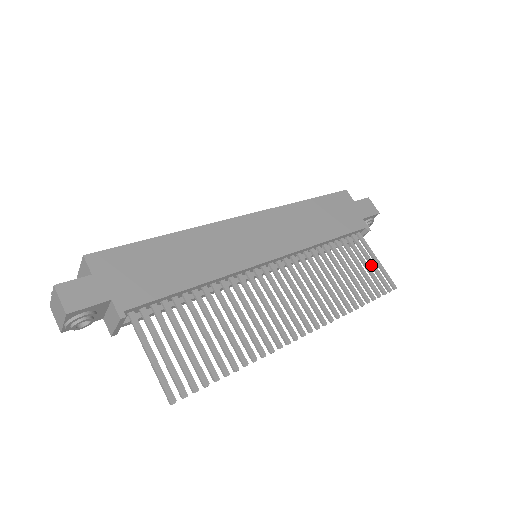
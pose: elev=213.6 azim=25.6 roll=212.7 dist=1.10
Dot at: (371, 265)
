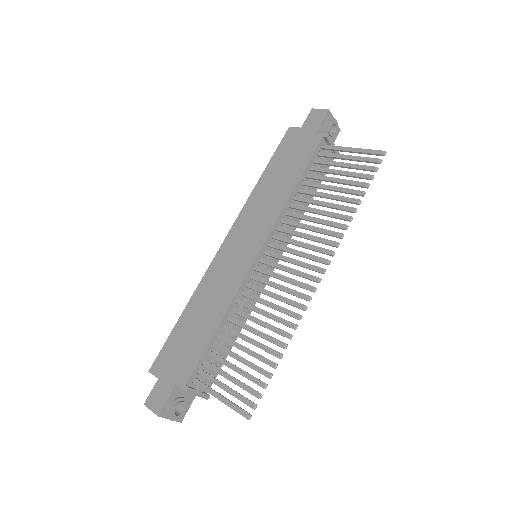
Dot at: (349, 160)
